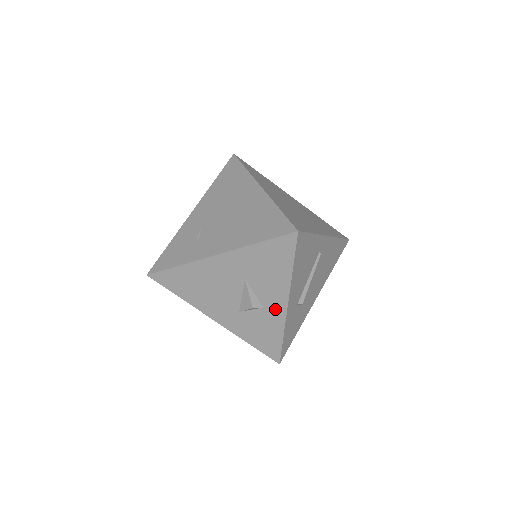
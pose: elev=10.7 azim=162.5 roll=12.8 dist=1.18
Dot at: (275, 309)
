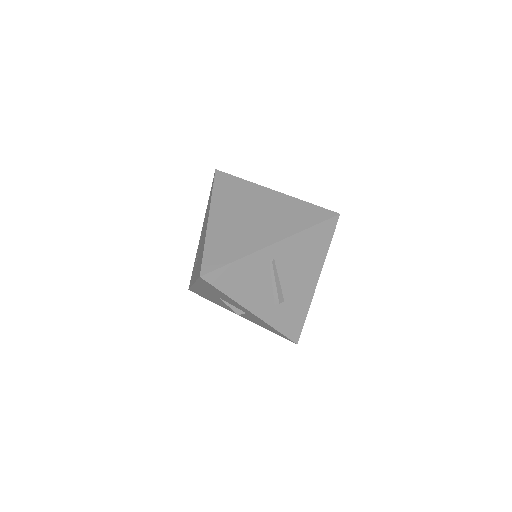
Dot at: (252, 315)
